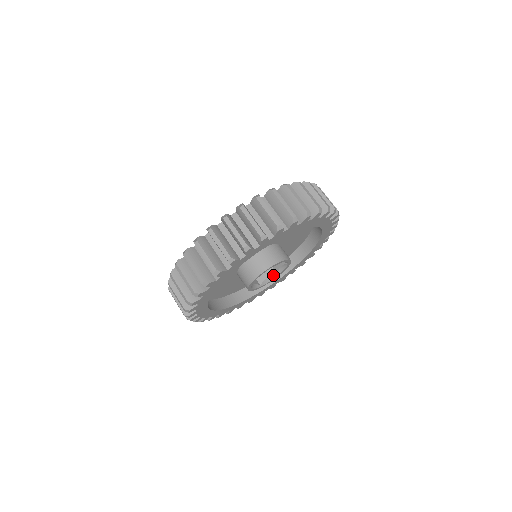
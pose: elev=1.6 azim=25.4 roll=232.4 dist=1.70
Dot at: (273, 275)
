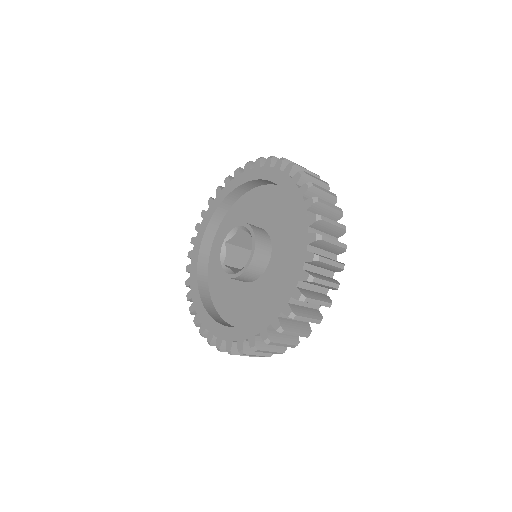
Dot at: occluded
